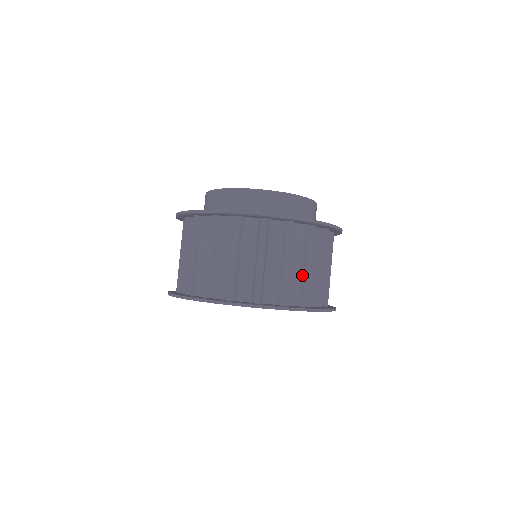
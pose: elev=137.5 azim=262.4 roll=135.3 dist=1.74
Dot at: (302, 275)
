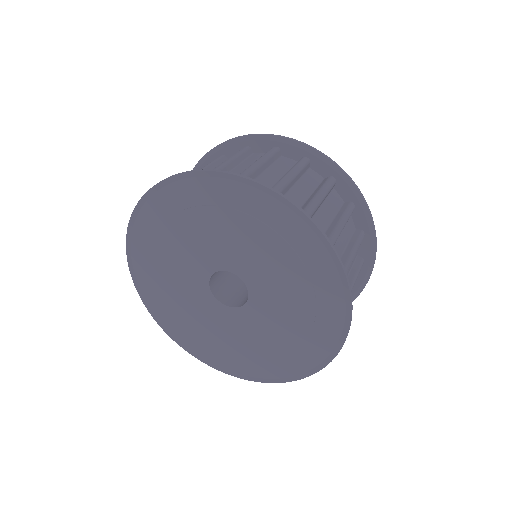
Dot at: occluded
